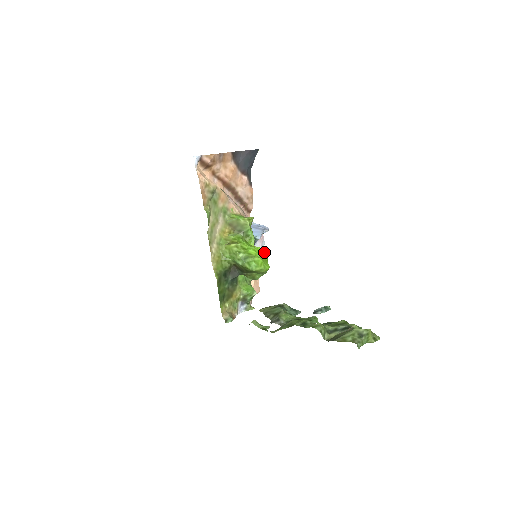
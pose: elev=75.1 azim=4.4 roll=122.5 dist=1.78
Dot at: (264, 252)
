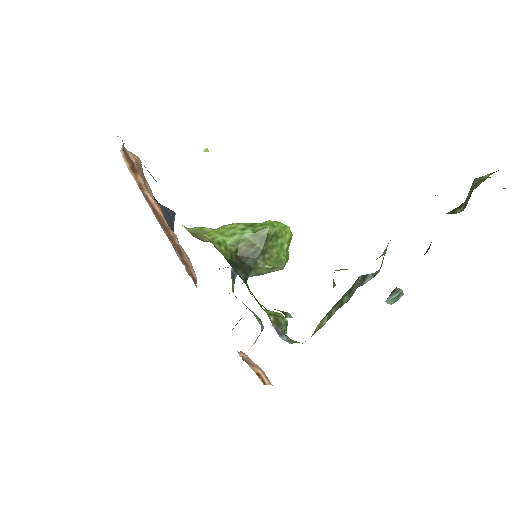
Dot at: occluded
